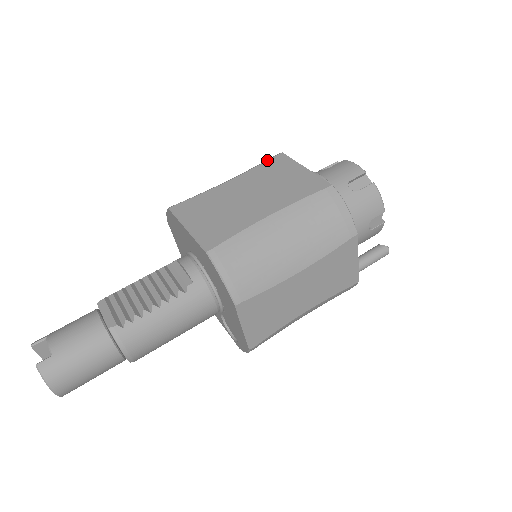
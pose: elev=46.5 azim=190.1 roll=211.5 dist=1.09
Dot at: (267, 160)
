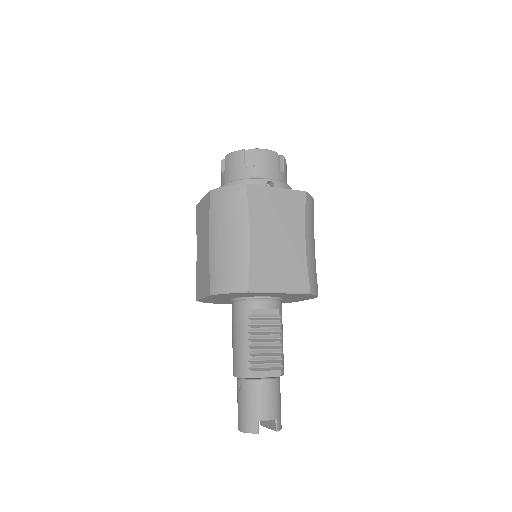
Dot at: (248, 199)
